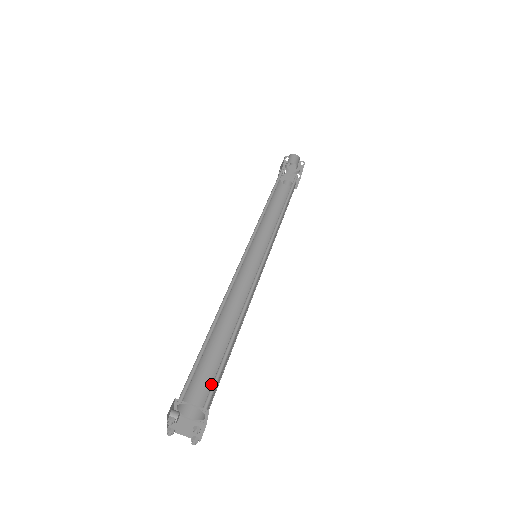
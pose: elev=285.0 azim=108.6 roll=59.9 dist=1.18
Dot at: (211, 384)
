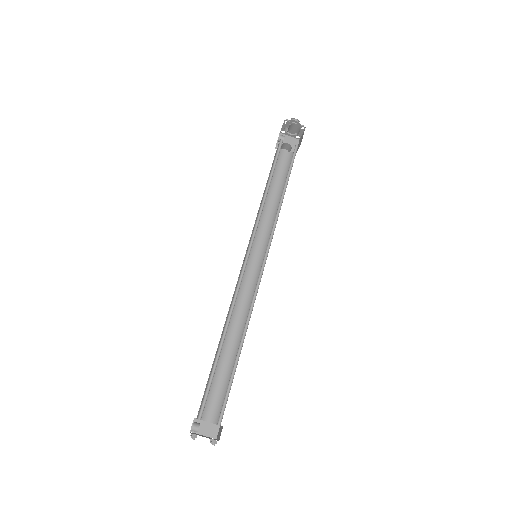
Dot at: (222, 391)
